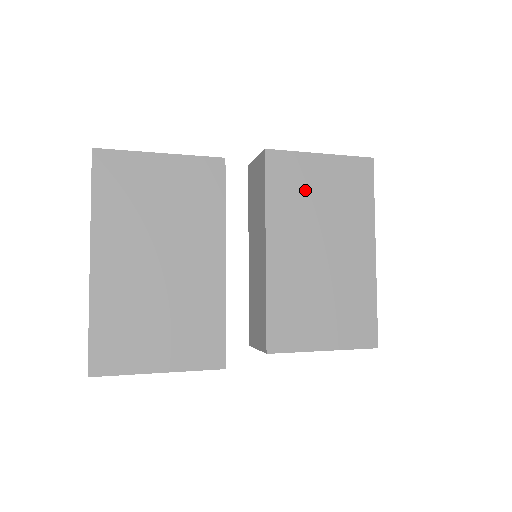
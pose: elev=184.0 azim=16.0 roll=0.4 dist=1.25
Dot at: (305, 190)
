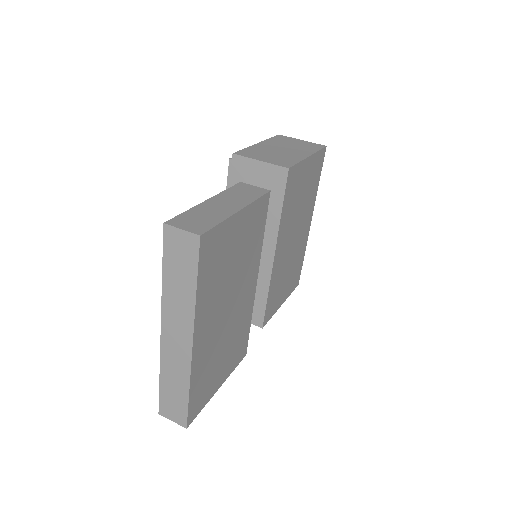
Dot at: (298, 194)
